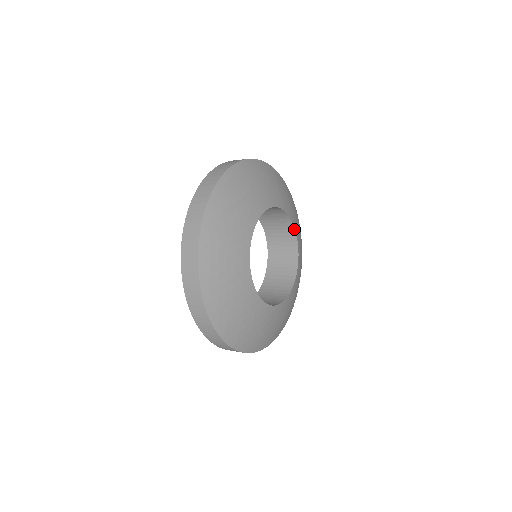
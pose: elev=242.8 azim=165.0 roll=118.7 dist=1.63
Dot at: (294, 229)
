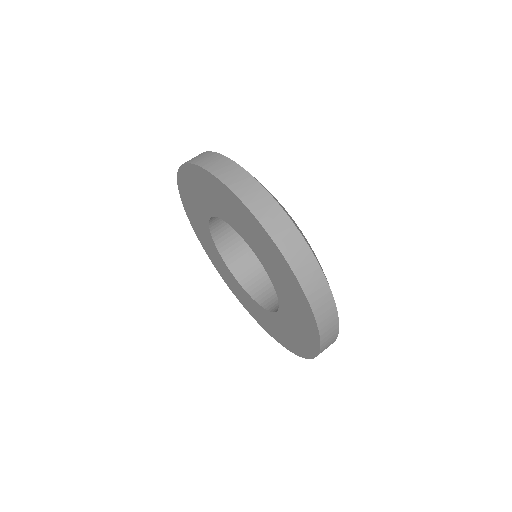
Dot at: occluded
